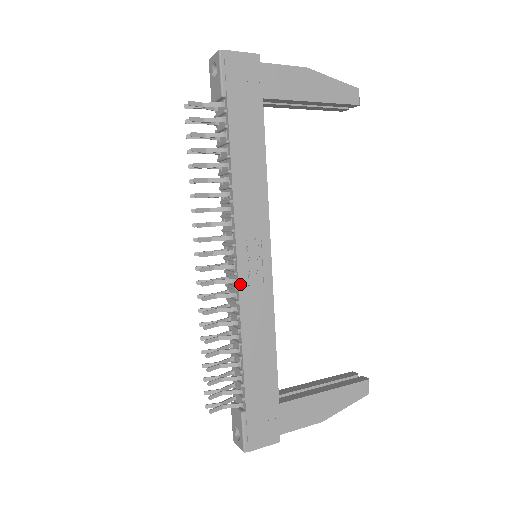
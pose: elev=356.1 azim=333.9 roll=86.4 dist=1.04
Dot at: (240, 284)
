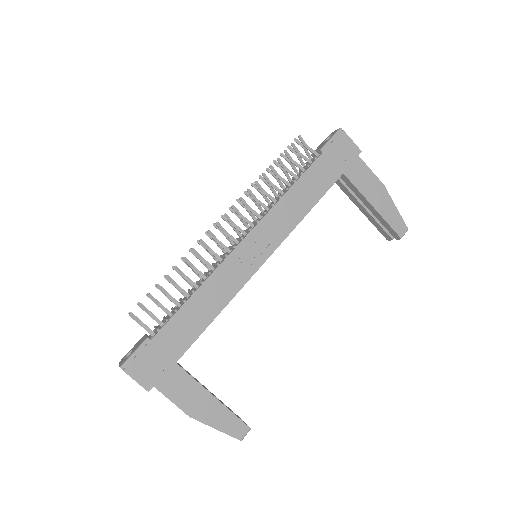
Dot at: (231, 255)
